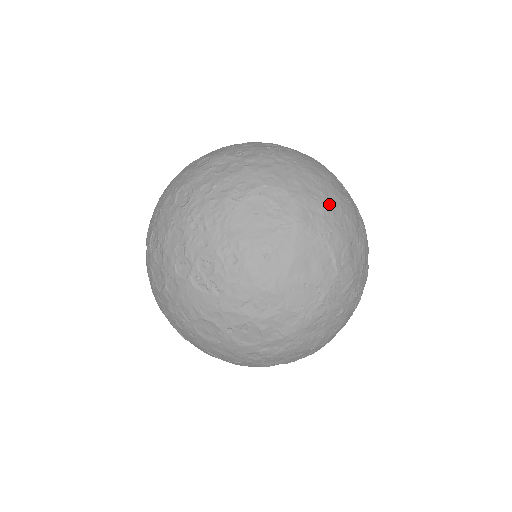
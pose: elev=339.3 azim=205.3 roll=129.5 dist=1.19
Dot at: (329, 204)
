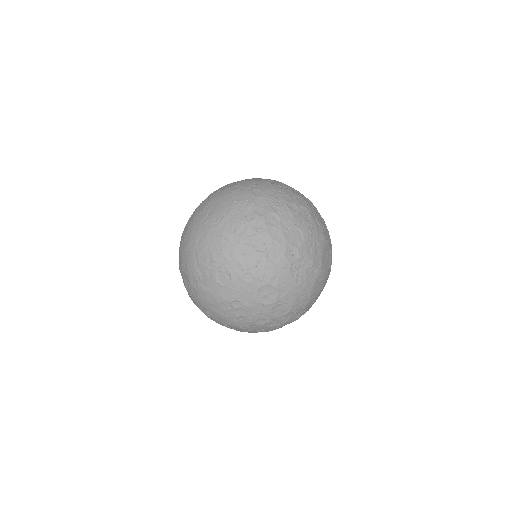
Dot at: occluded
